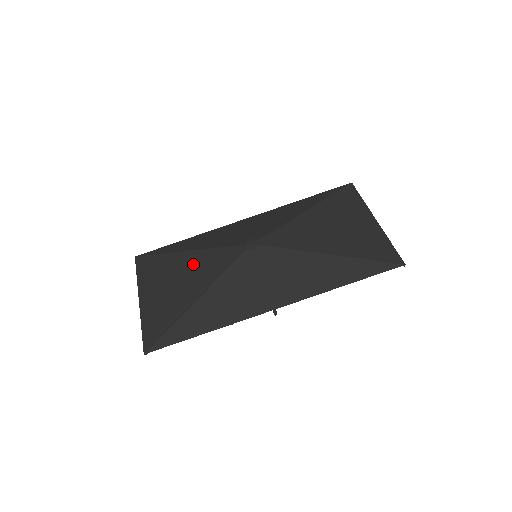
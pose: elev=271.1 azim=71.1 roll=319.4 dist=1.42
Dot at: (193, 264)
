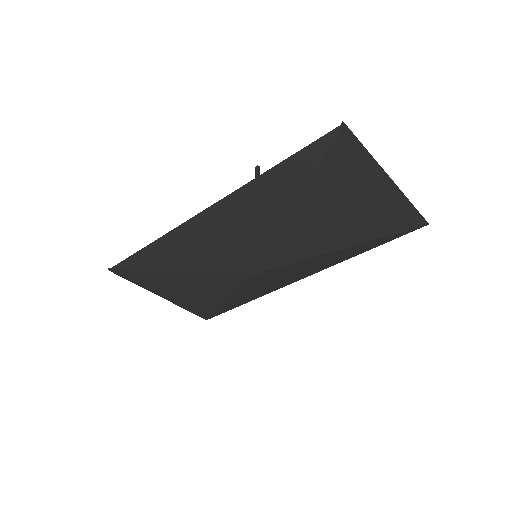
Dot at: (195, 282)
